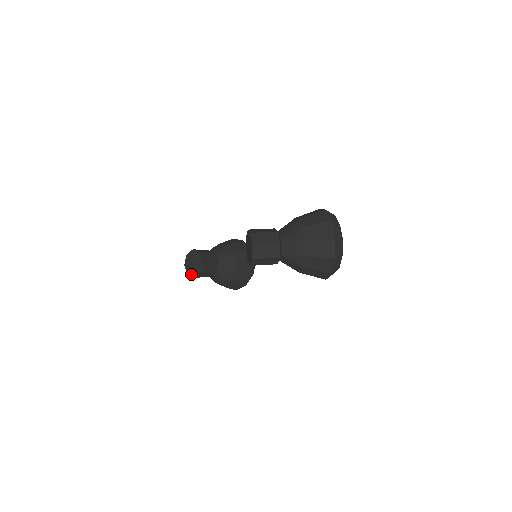
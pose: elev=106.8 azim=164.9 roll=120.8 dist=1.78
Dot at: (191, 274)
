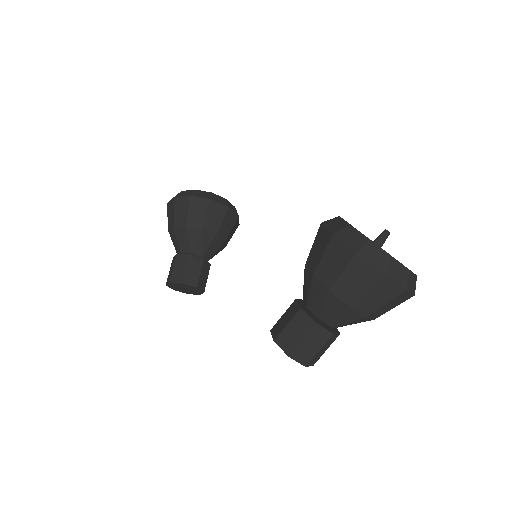
Dot at: occluded
